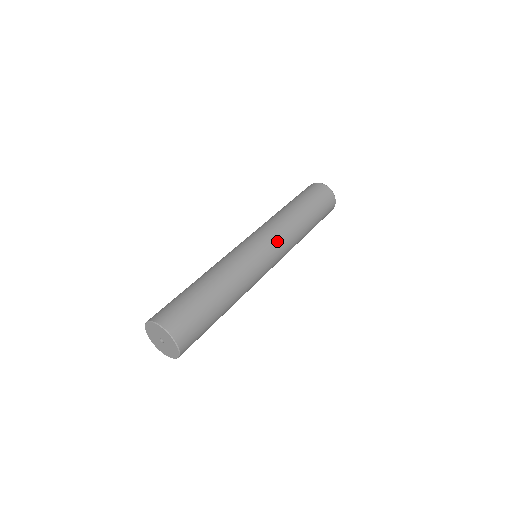
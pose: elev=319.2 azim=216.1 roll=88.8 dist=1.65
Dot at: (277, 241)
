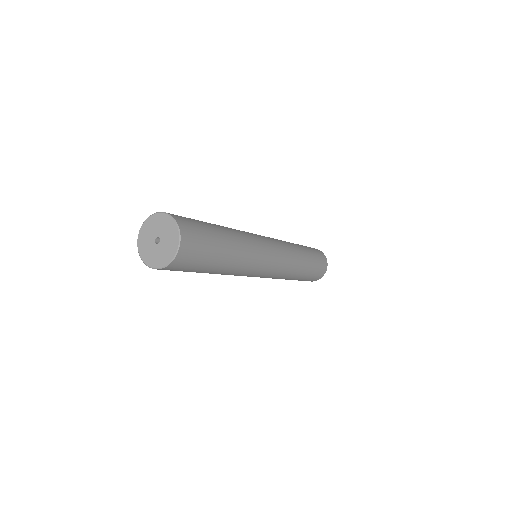
Dot at: (271, 238)
